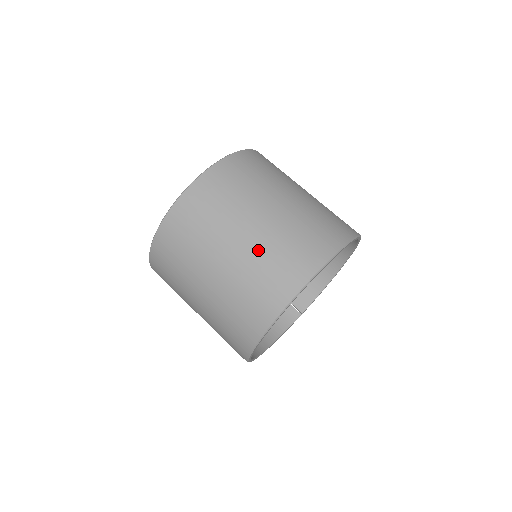
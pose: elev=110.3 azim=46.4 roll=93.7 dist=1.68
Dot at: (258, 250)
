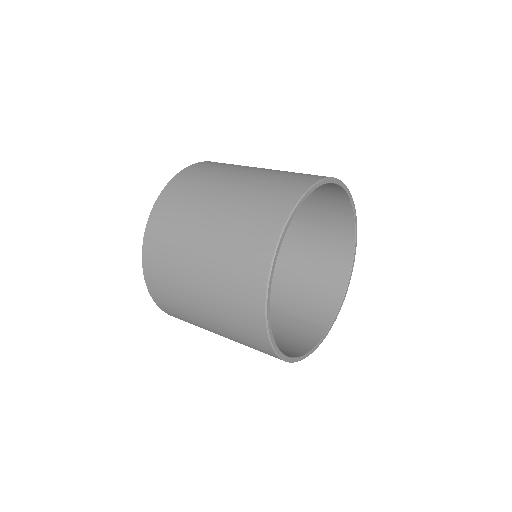
Dot at: (247, 191)
